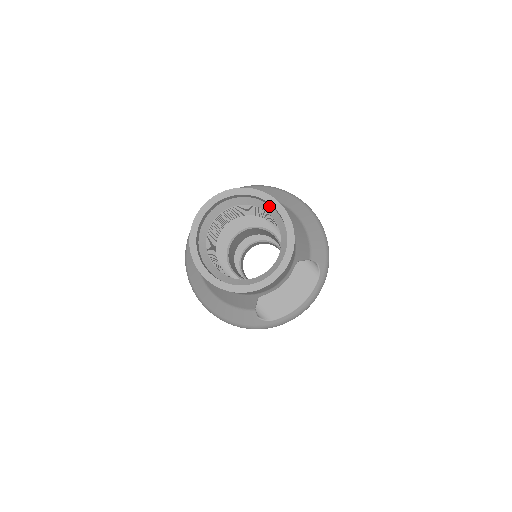
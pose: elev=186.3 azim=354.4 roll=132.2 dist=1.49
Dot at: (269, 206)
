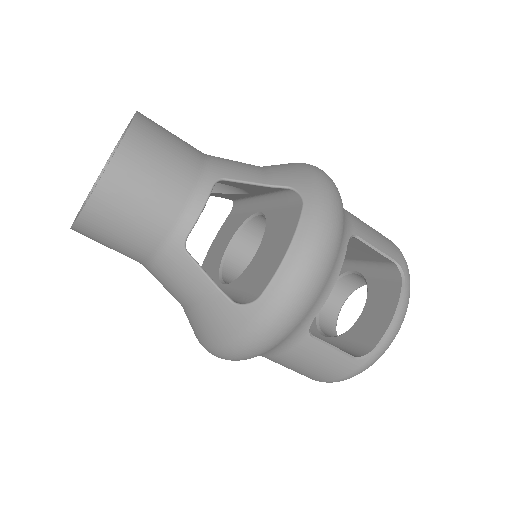
Dot at: occluded
